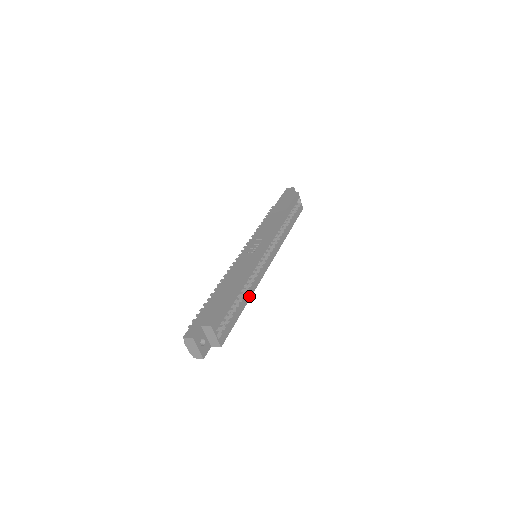
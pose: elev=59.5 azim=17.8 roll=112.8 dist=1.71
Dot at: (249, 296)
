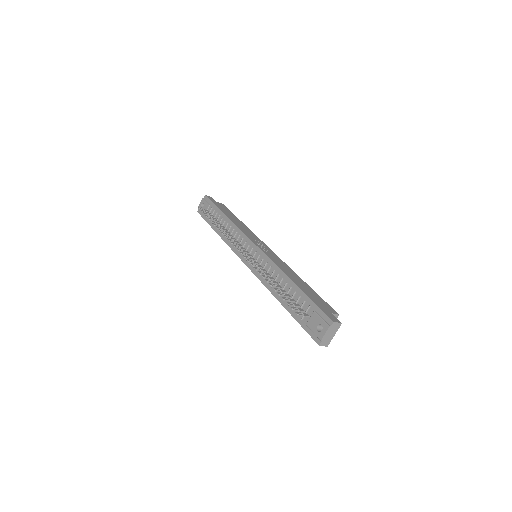
Dot at: occluded
